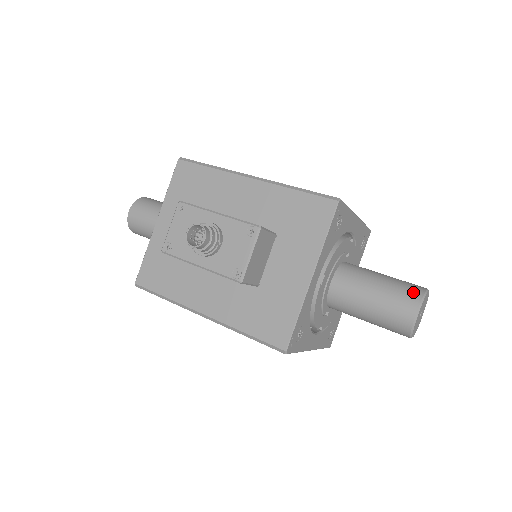
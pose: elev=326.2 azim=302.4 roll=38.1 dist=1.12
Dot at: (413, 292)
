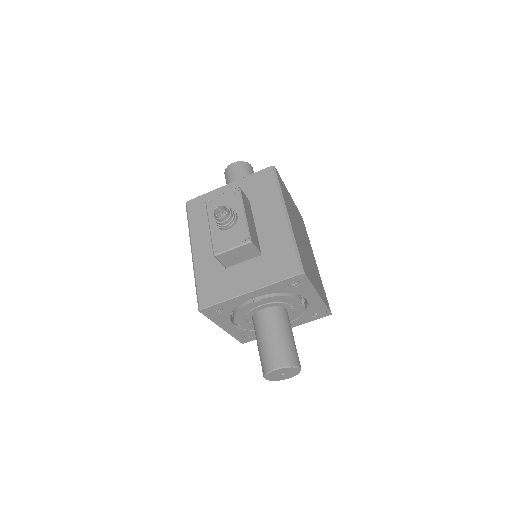
Dot at: (289, 358)
